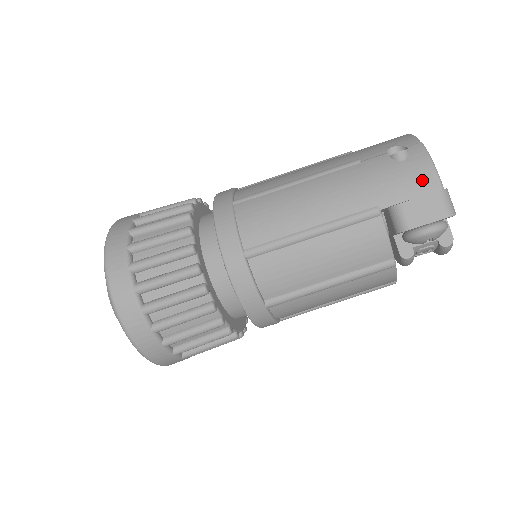
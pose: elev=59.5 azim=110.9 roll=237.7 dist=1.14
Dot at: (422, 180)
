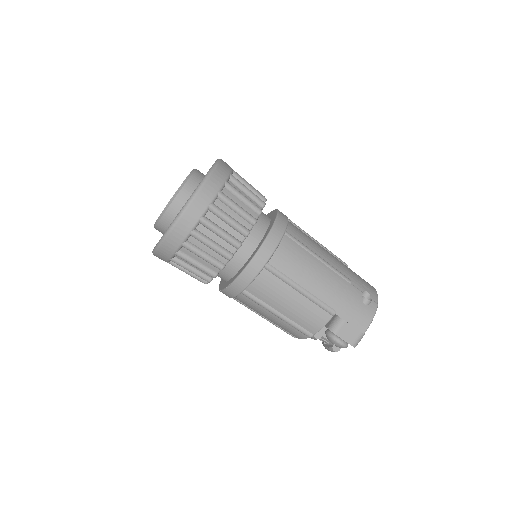
Dot at: (362, 322)
